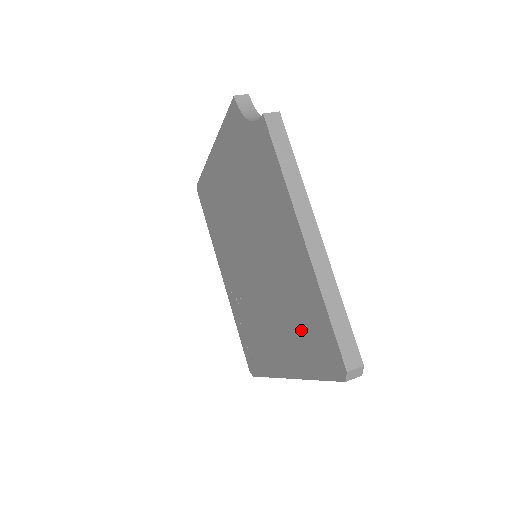
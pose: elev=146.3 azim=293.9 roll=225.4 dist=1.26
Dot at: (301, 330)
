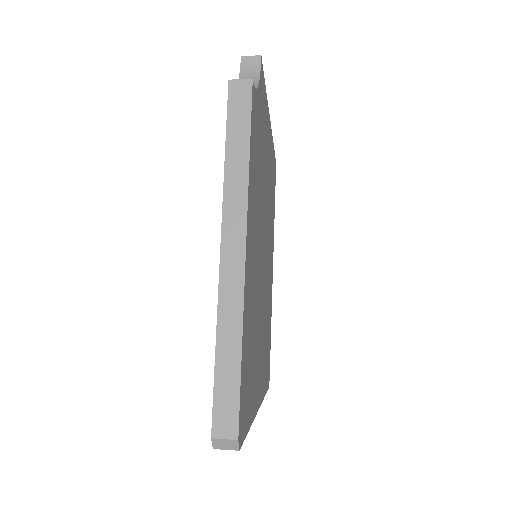
Dot at: occluded
